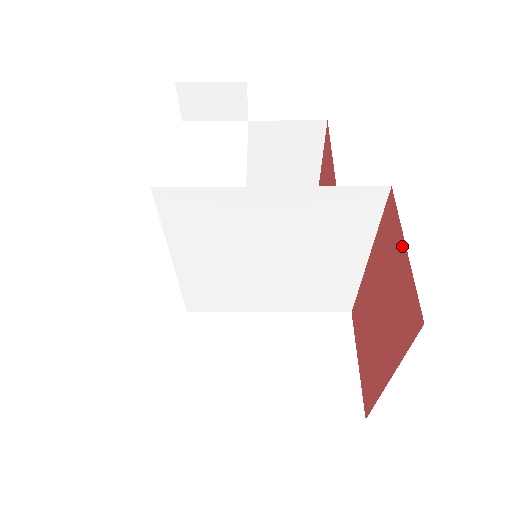
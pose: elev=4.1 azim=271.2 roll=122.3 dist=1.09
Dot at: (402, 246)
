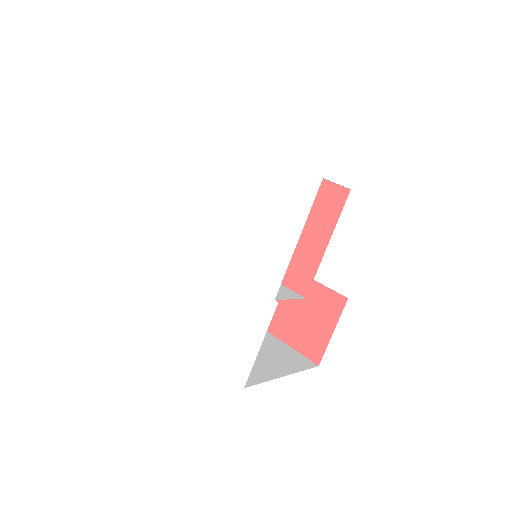
Dot at: (331, 328)
